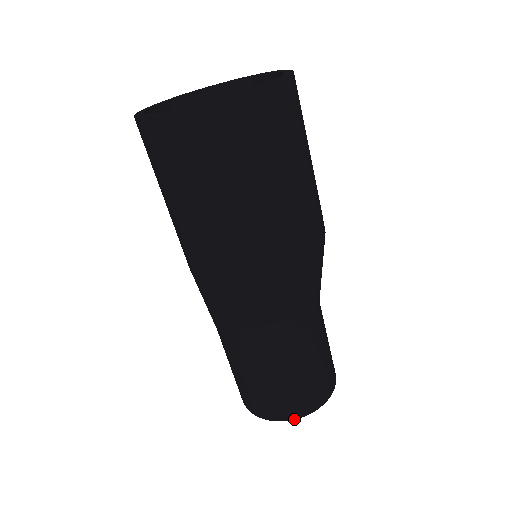
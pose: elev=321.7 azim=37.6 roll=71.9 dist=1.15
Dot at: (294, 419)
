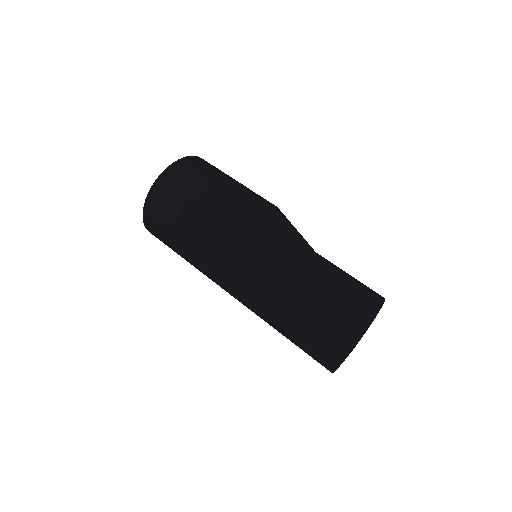
Dot at: (374, 307)
